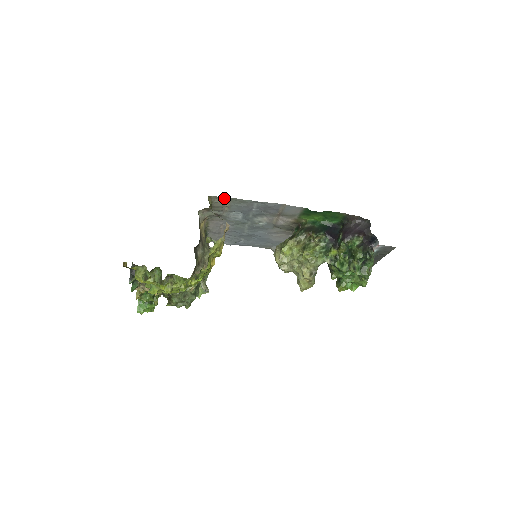
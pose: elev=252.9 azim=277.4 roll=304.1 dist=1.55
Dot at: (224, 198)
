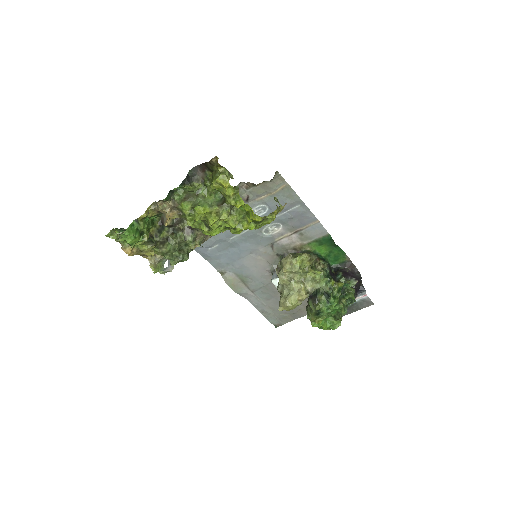
Dot at: (283, 182)
